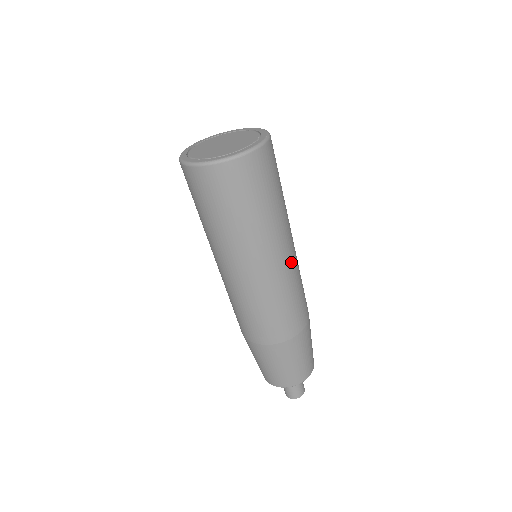
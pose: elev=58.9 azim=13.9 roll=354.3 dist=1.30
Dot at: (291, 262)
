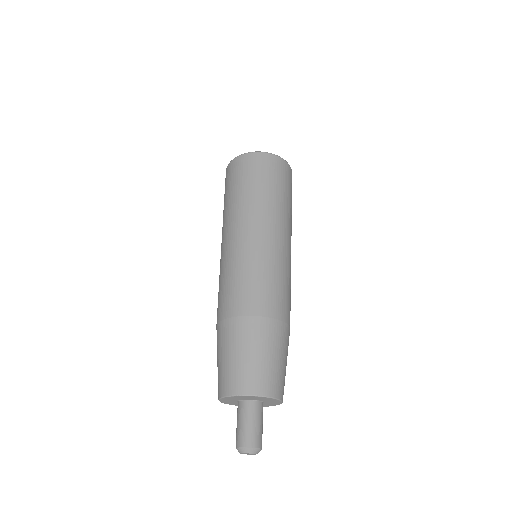
Dot at: (272, 244)
